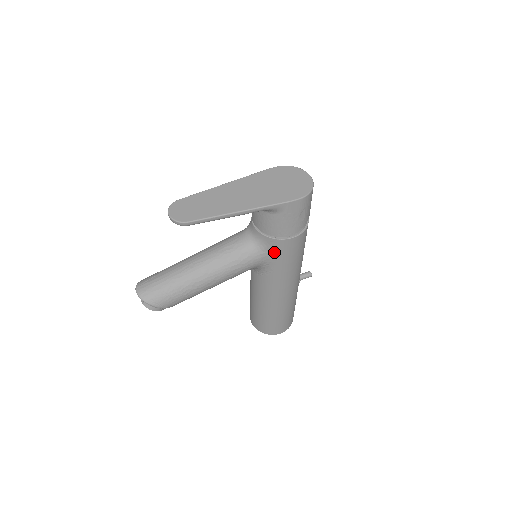
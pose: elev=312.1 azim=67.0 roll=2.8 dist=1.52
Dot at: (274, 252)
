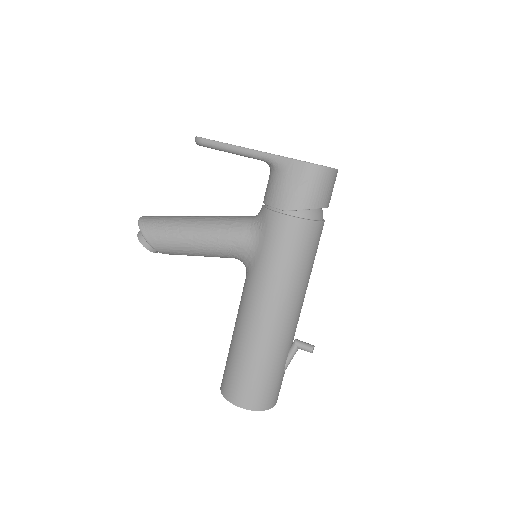
Dot at: (263, 231)
